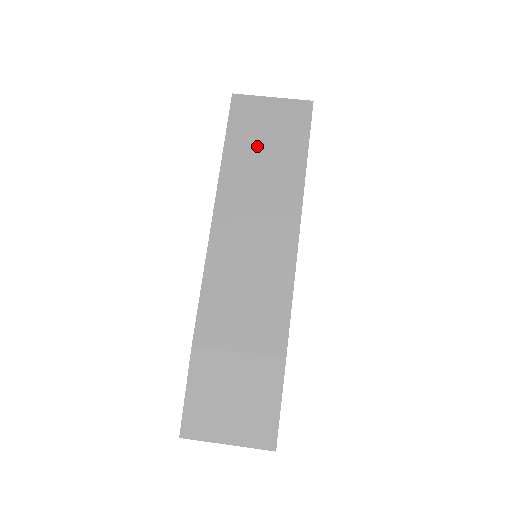
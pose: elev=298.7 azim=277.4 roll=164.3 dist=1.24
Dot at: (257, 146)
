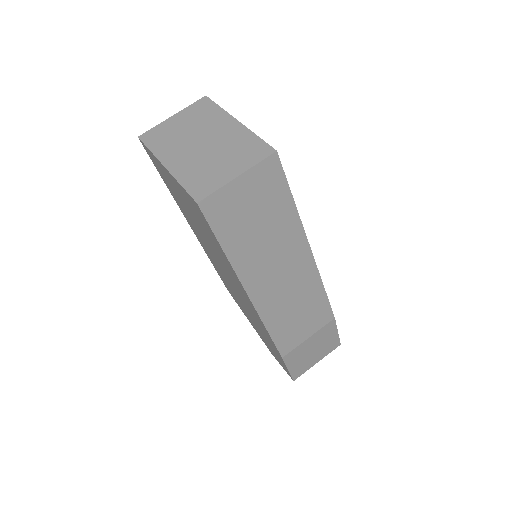
Dot at: (251, 229)
